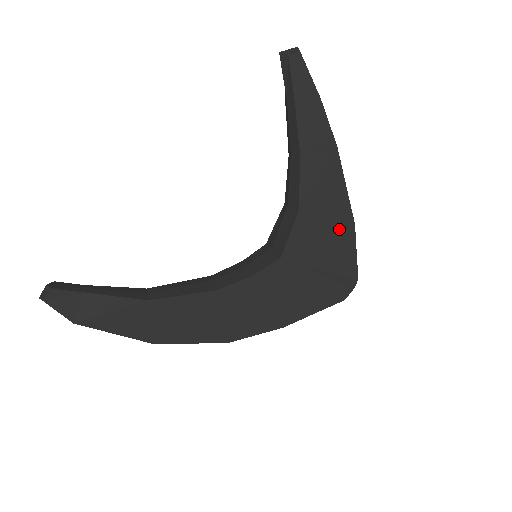
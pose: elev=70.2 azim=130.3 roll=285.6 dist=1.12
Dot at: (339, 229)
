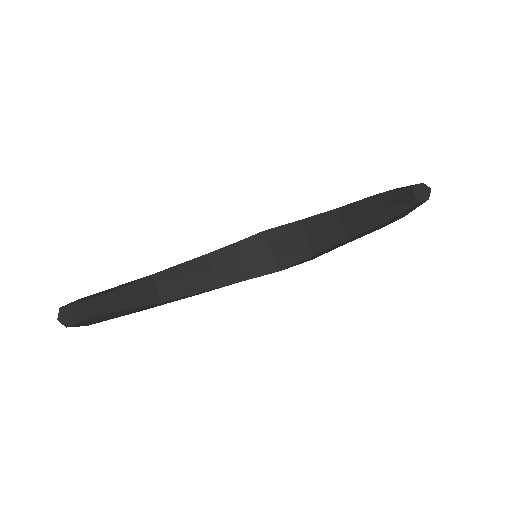
Dot at: occluded
